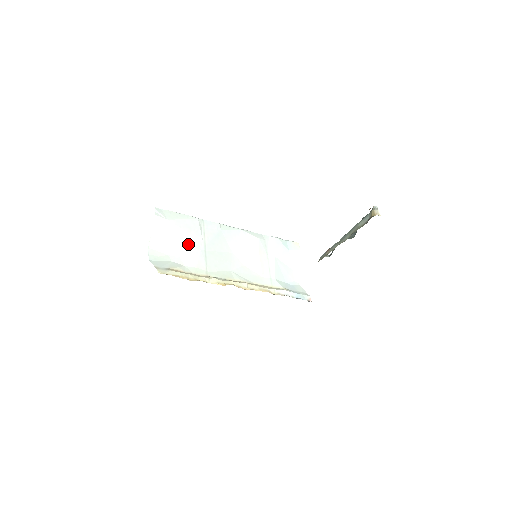
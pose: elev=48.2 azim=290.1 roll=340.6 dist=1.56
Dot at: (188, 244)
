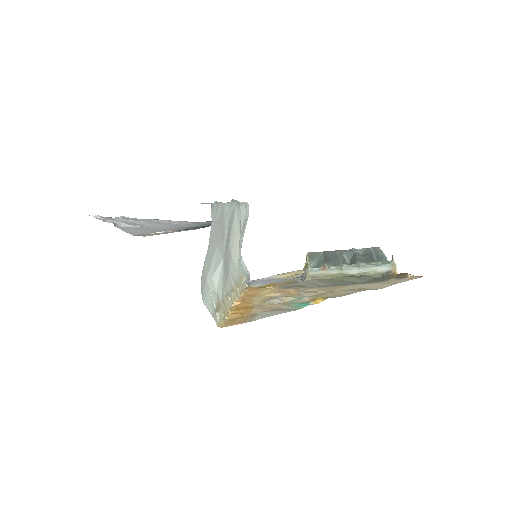
Dot at: (219, 254)
